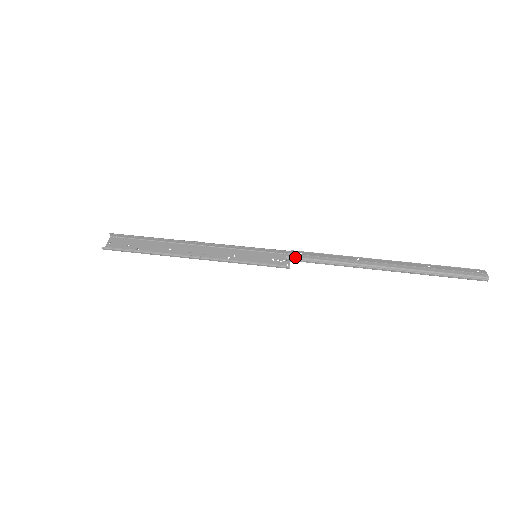
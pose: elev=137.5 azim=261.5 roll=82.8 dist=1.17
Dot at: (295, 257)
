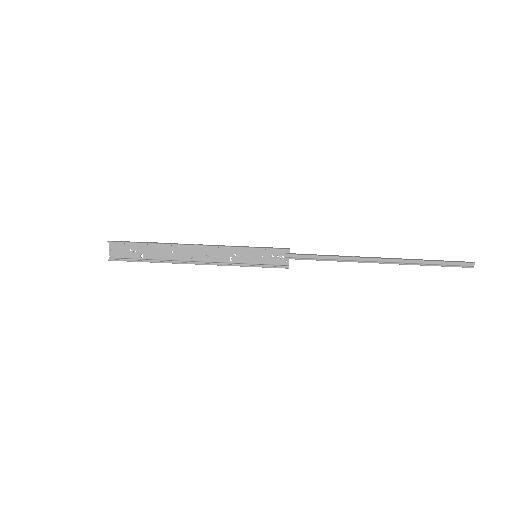
Dot at: (293, 257)
